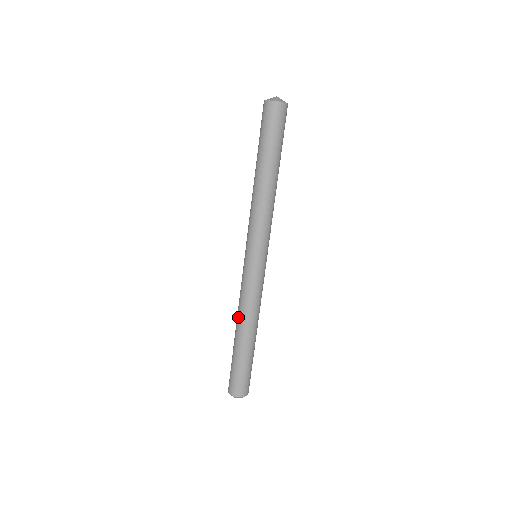
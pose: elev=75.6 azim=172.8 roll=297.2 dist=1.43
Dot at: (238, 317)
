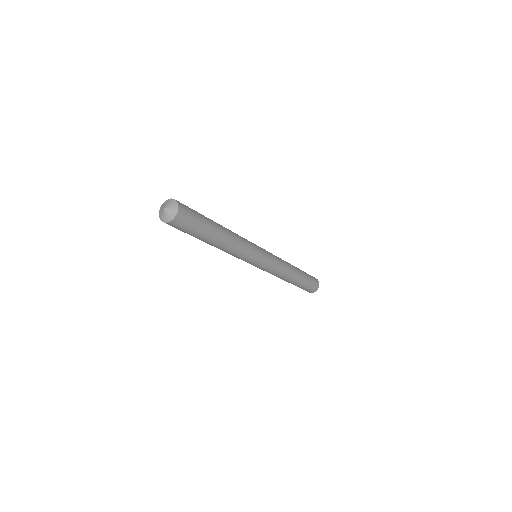
Dot at: occluded
